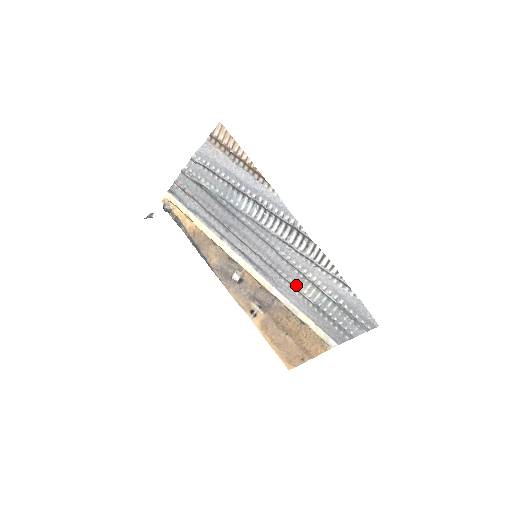
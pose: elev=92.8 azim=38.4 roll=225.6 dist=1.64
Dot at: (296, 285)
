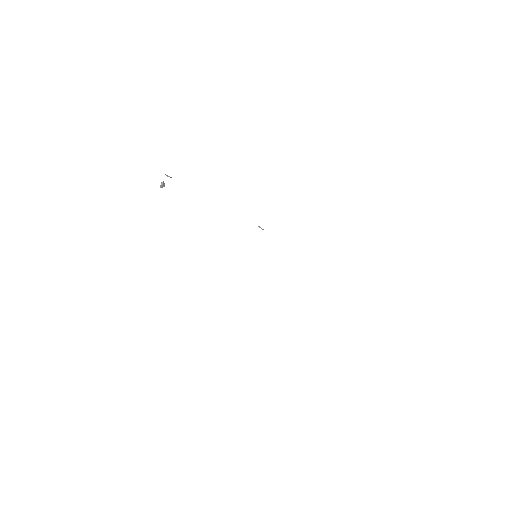
Dot at: occluded
